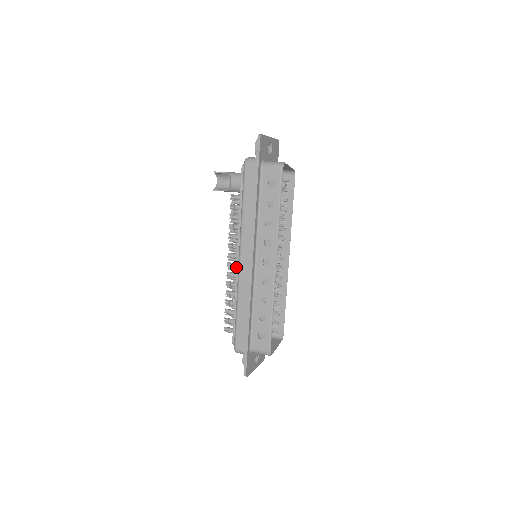
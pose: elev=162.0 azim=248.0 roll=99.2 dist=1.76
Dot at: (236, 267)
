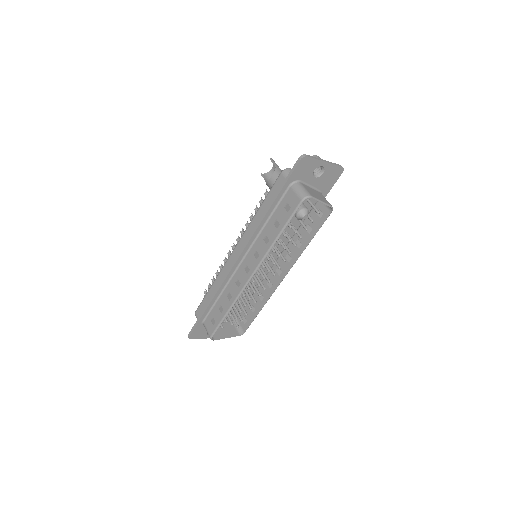
Dot at: occluded
